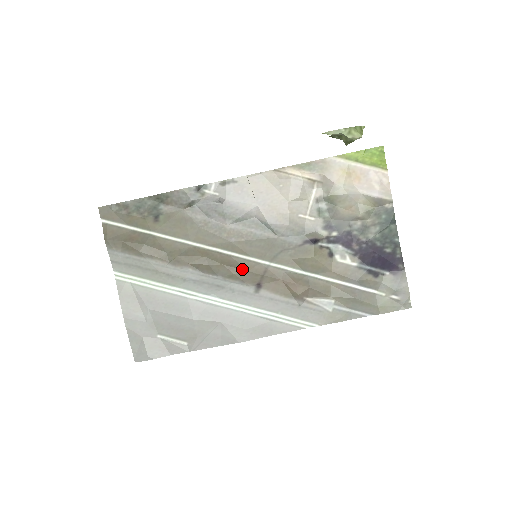
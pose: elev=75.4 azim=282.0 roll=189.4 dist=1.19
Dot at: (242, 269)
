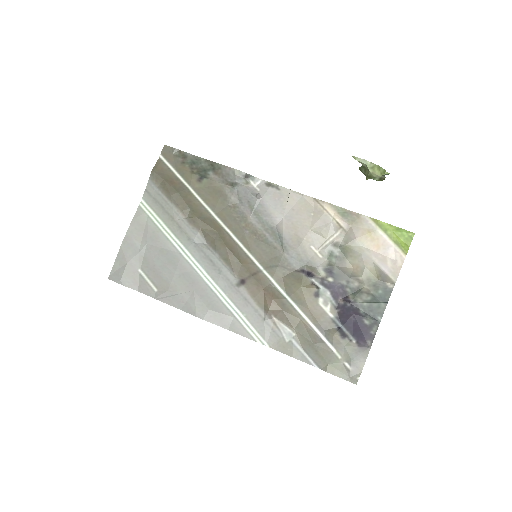
Dot at: (238, 259)
